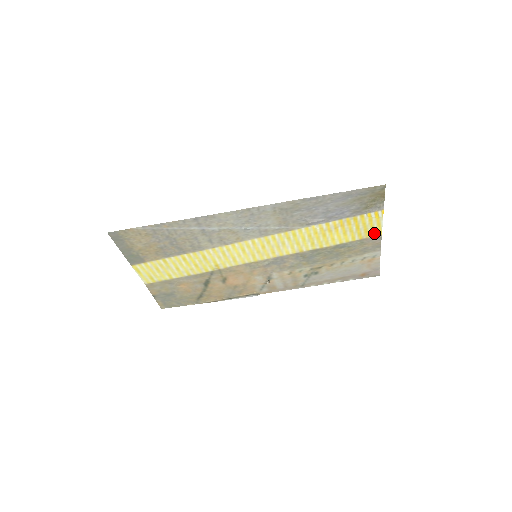
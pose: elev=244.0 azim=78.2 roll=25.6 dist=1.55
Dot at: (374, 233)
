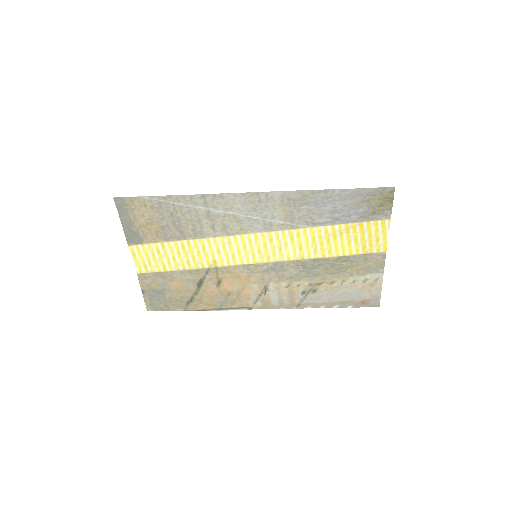
Dot at: (379, 248)
